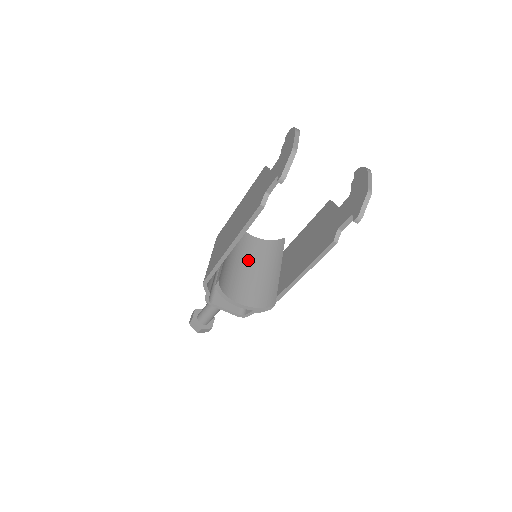
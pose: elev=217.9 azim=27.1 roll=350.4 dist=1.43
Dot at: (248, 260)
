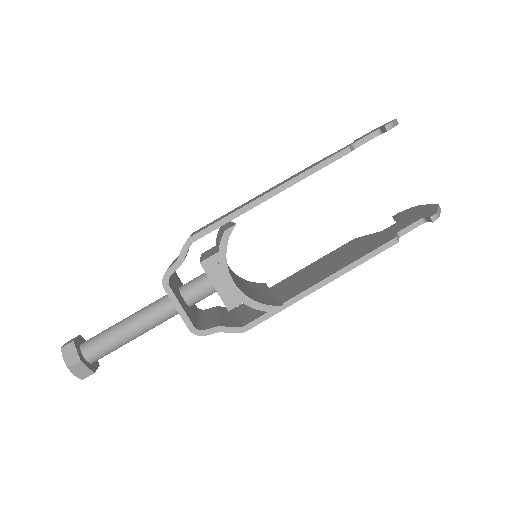
Dot at: (229, 269)
